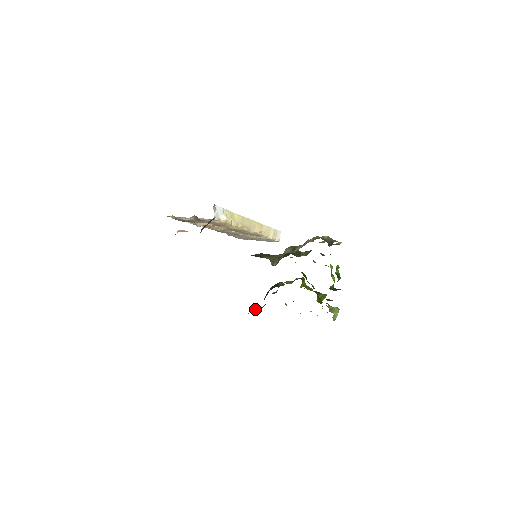
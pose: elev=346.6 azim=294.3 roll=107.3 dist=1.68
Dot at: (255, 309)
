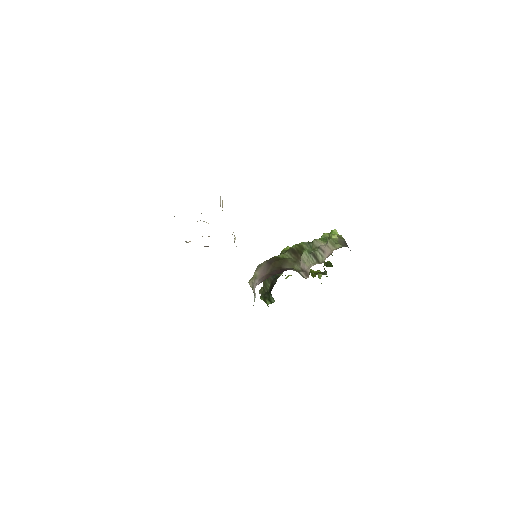
Dot at: (262, 299)
